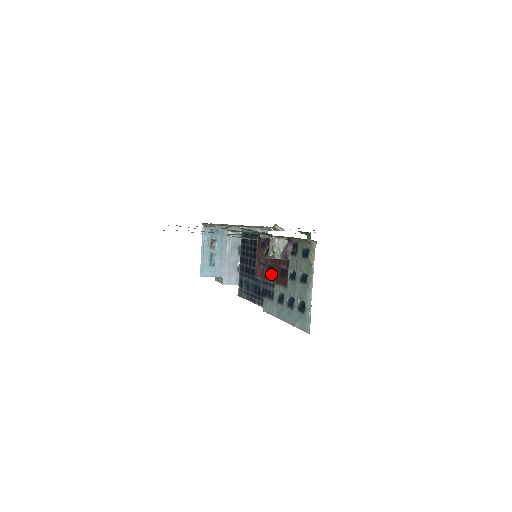
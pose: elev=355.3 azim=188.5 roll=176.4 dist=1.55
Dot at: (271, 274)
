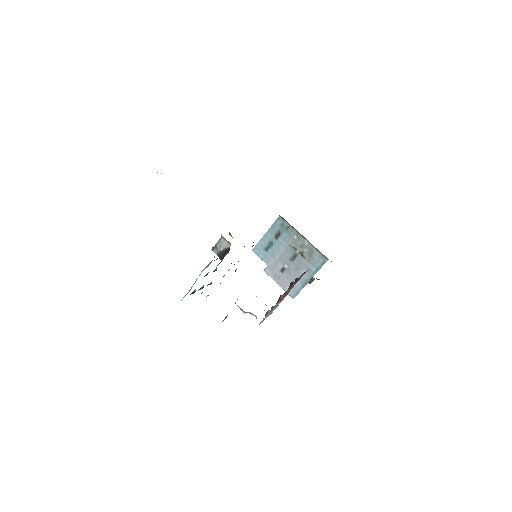
Dot at: occluded
